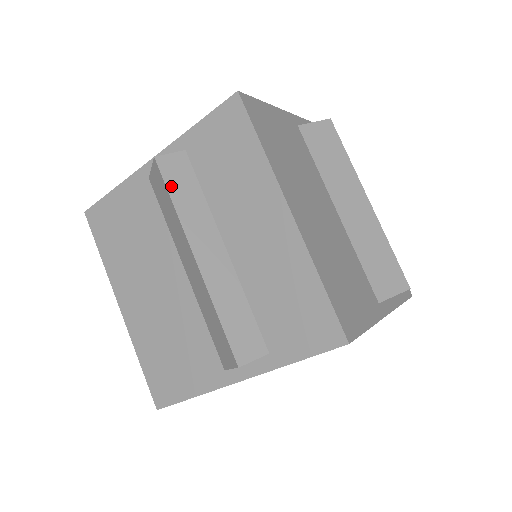
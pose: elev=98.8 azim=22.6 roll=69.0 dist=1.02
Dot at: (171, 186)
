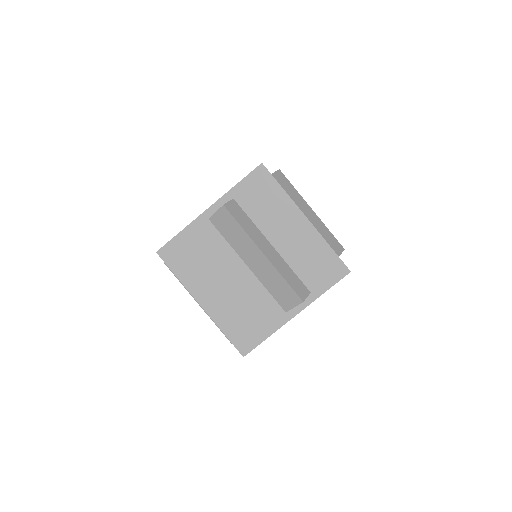
Dot at: (237, 219)
